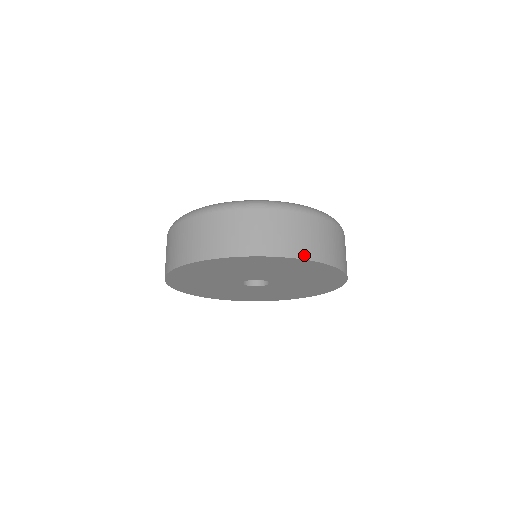
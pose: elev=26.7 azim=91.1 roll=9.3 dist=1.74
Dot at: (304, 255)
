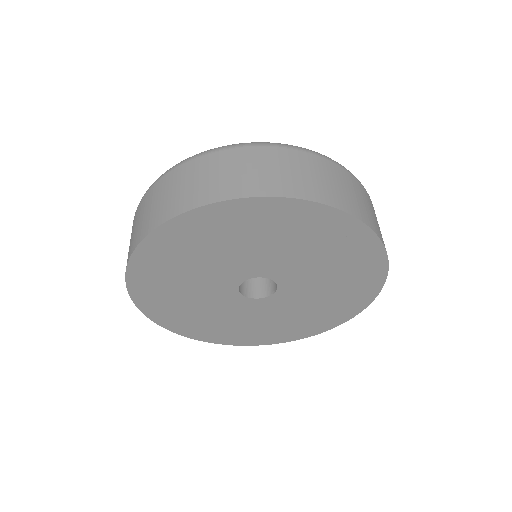
Dot at: (366, 221)
